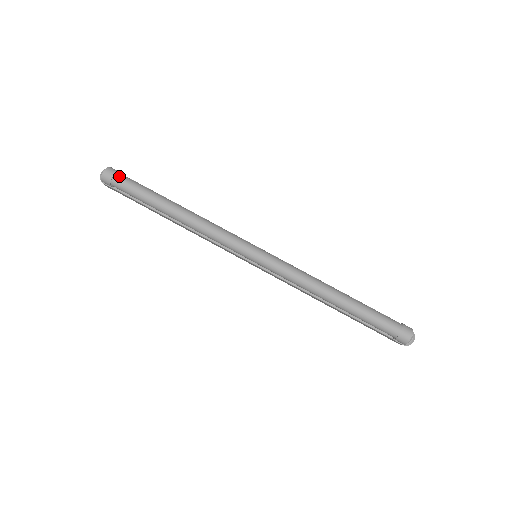
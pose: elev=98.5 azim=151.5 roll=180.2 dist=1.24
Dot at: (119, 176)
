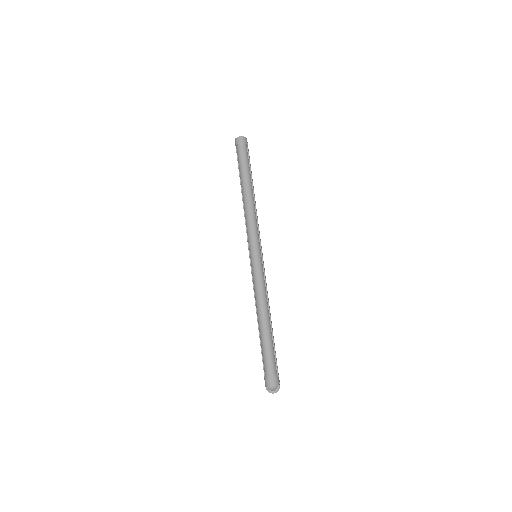
Dot at: (244, 146)
